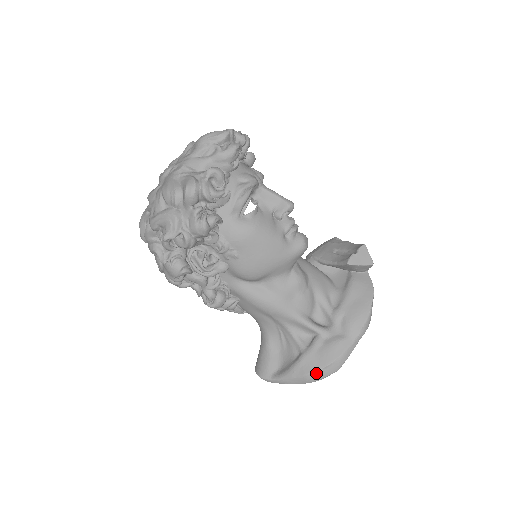
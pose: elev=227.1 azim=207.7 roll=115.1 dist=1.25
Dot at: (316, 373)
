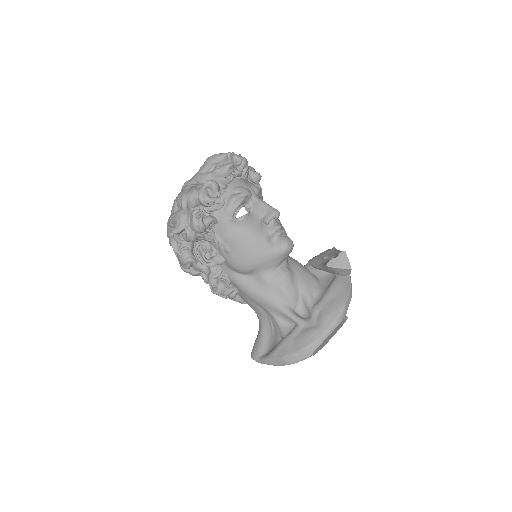
Dot at: (290, 356)
